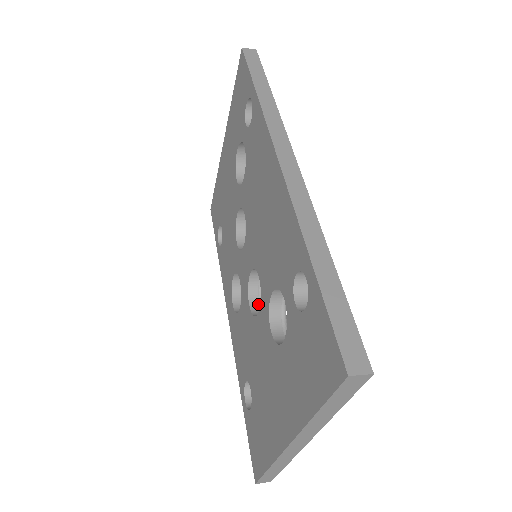
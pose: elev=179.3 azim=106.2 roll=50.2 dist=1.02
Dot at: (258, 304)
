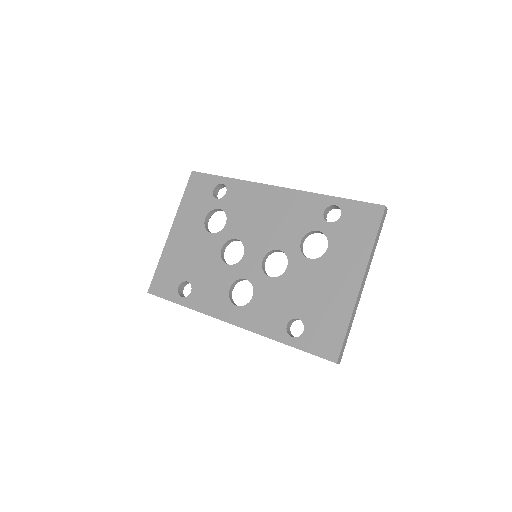
Dot at: occluded
